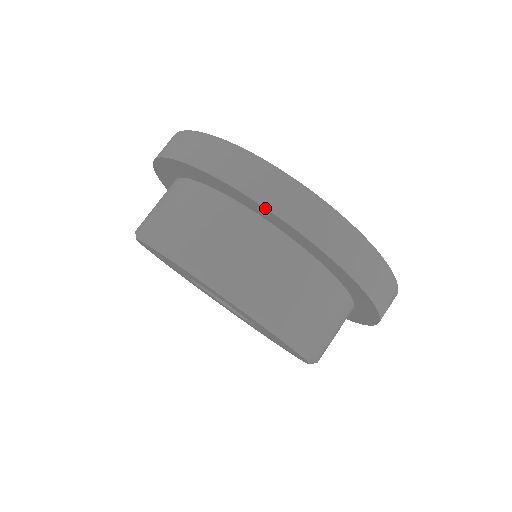
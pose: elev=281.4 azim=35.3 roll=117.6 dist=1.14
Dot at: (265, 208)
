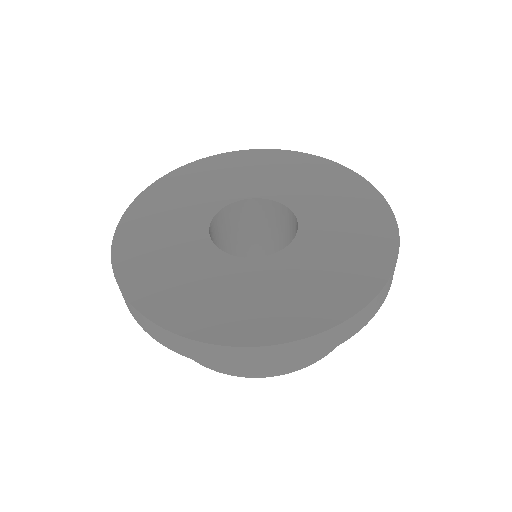
Dot at: occluded
